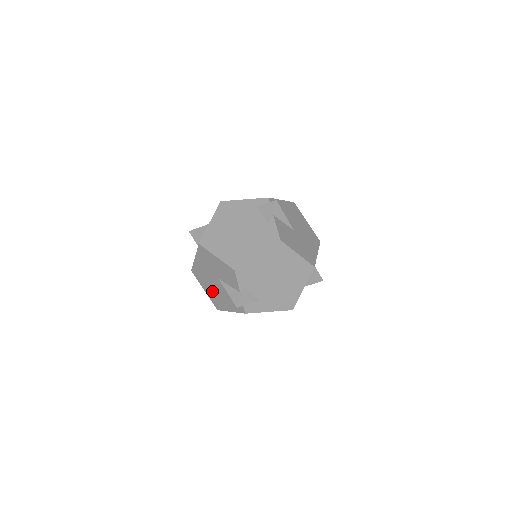
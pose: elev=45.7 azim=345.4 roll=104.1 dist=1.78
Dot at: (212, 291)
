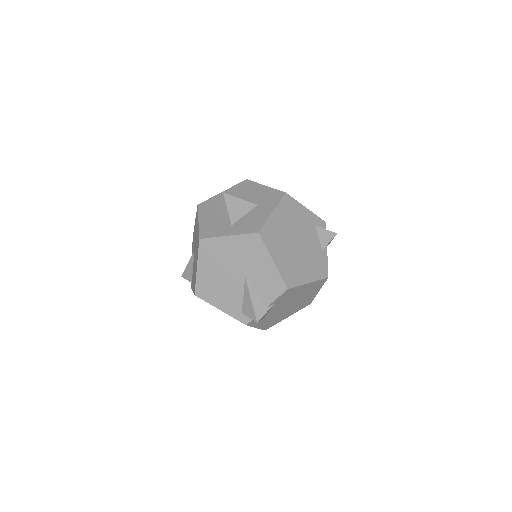
Dot at: (213, 277)
